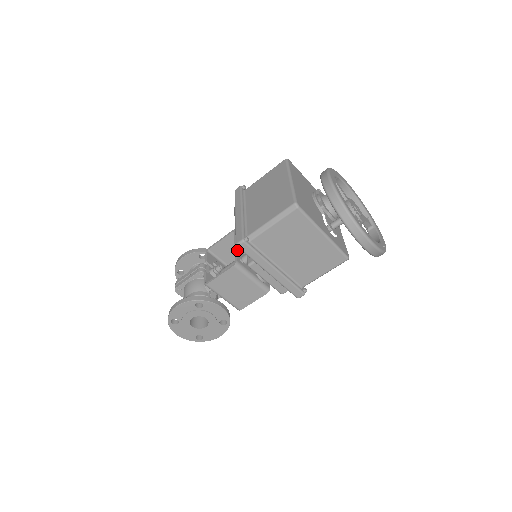
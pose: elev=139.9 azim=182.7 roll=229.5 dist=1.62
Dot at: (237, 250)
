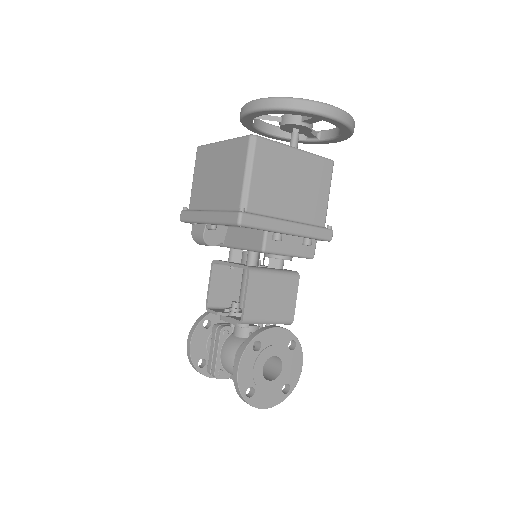
Dot at: (236, 264)
